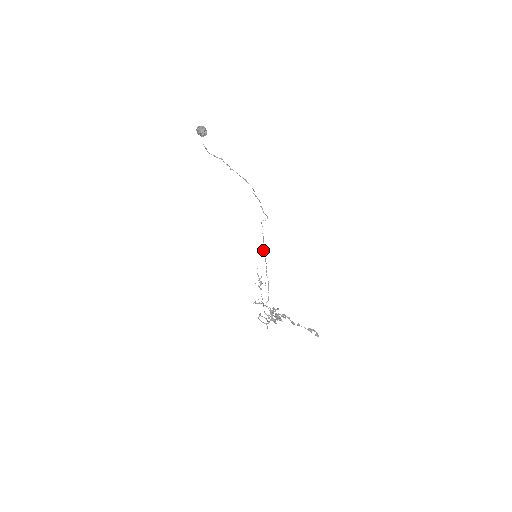
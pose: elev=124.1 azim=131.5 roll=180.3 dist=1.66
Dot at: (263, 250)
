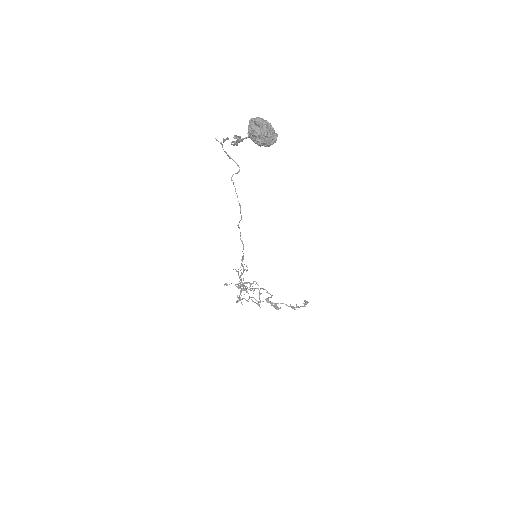
Dot at: occluded
